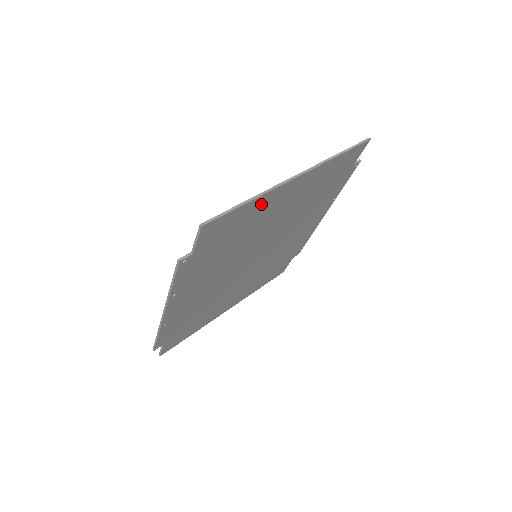
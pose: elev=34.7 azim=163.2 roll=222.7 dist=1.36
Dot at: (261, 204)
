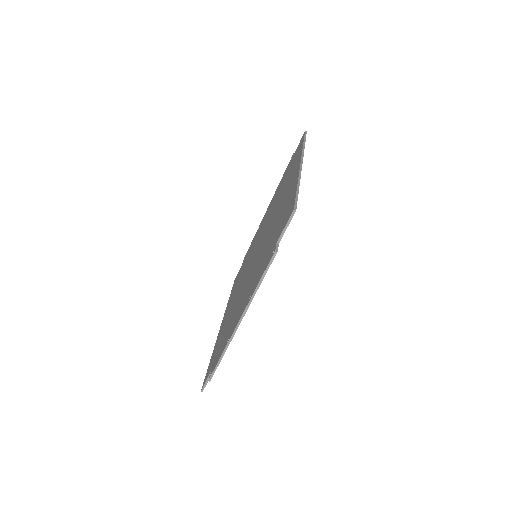
Dot at: occluded
